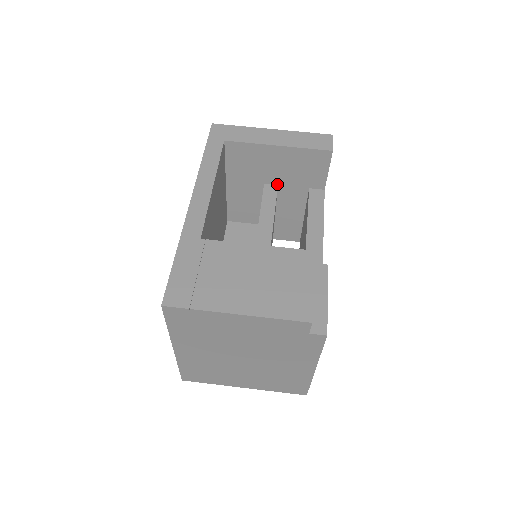
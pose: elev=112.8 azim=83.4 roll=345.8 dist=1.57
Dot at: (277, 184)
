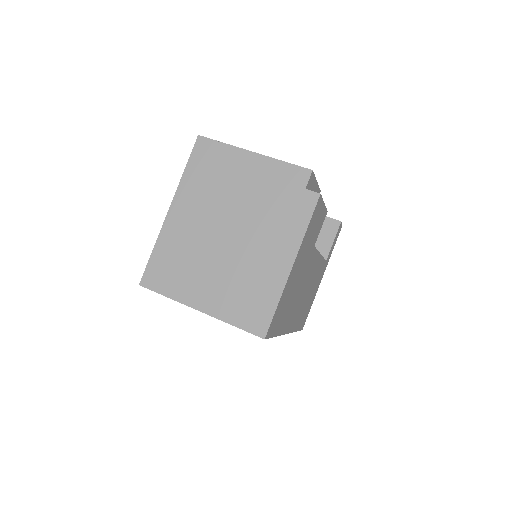
Dot at: occluded
